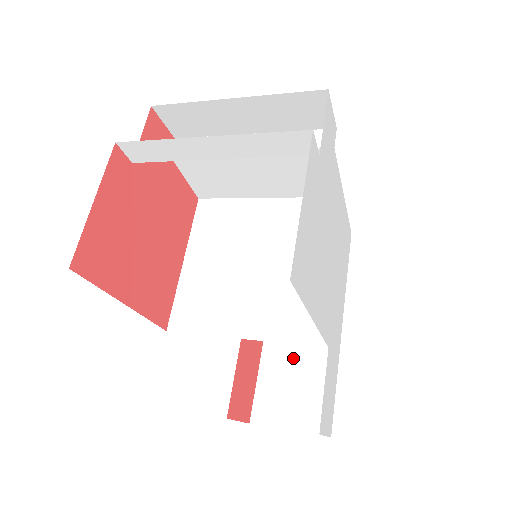
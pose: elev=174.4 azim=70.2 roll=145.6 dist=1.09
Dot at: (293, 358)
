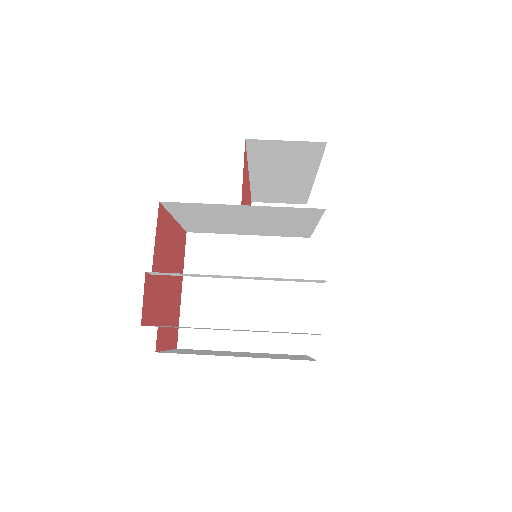
Dot at: (276, 188)
